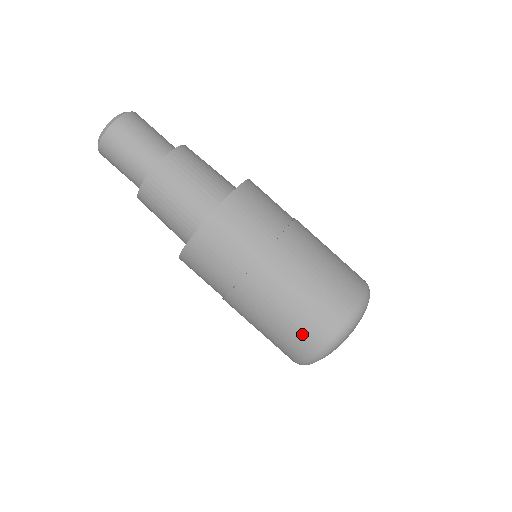
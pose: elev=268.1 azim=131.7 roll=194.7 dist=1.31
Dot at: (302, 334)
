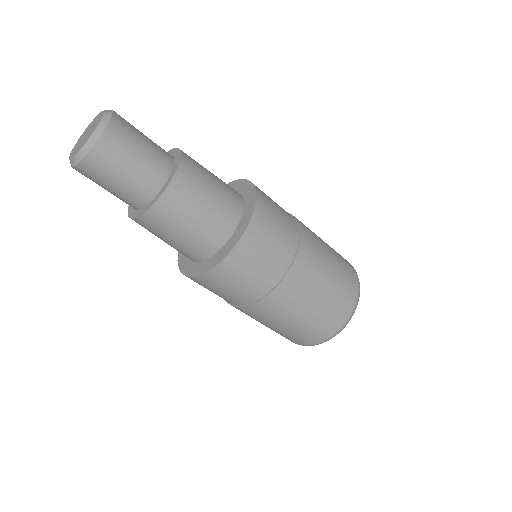
Dot at: (332, 314)
